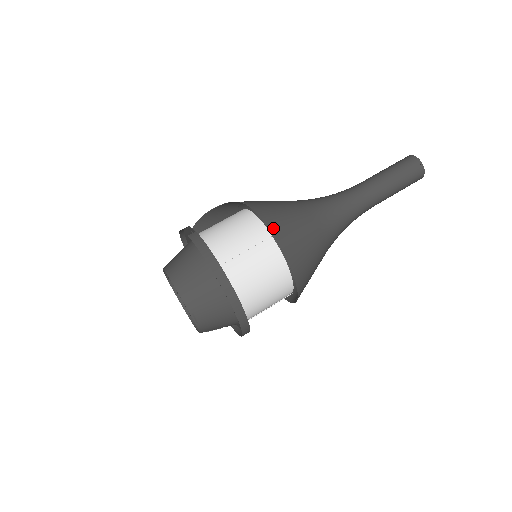
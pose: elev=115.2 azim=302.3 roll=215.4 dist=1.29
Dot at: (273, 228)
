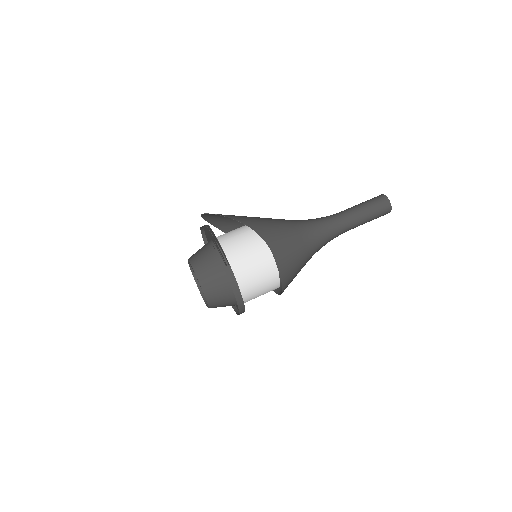
Dot at: (283, 275)
